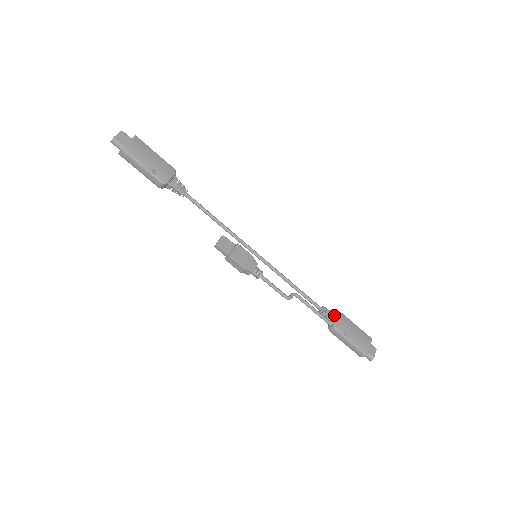
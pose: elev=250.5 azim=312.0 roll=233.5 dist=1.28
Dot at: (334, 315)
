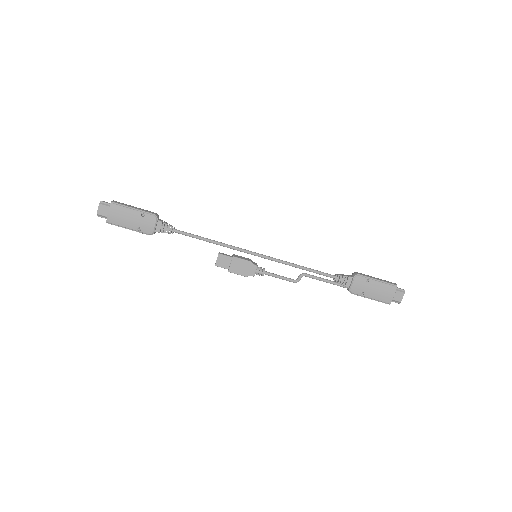
Dot at: (349, 280)
